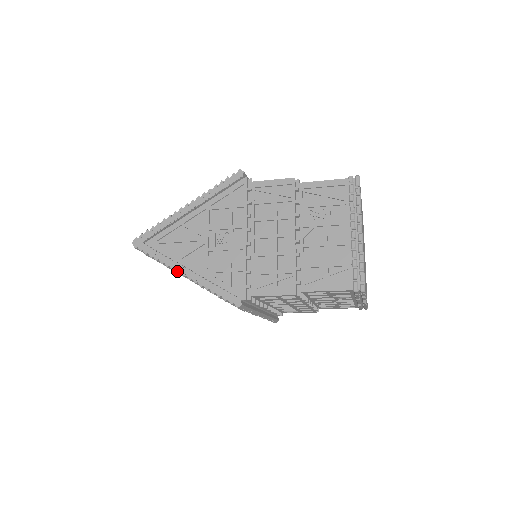
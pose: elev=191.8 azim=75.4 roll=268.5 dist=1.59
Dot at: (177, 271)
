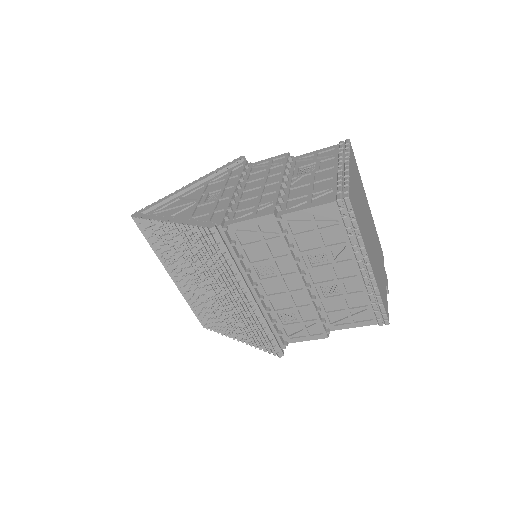
Dot at: (162, 221)
